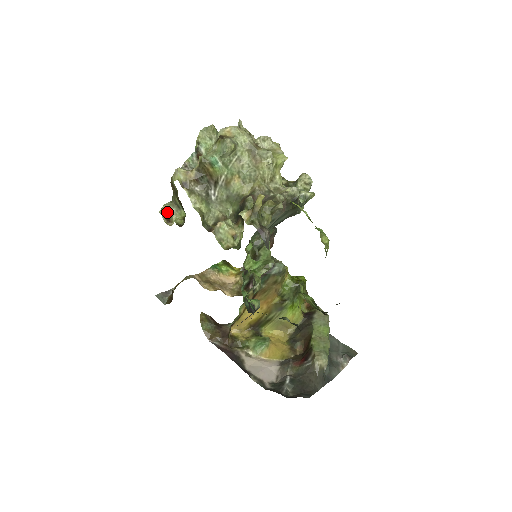
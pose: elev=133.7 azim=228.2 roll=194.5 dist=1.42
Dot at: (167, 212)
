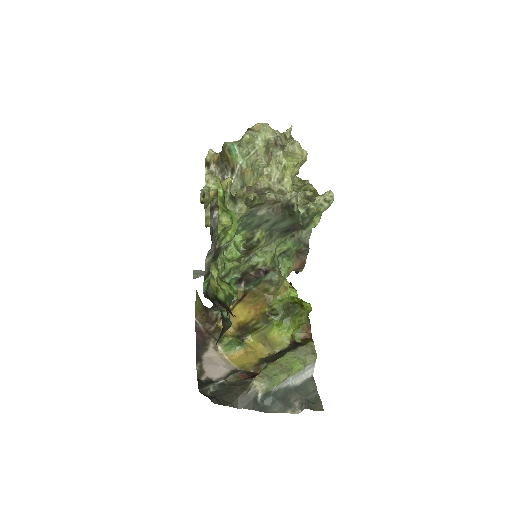
Dot at: (204, 191)
